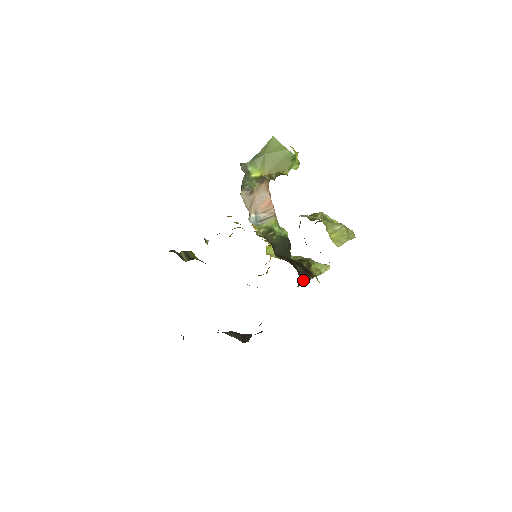
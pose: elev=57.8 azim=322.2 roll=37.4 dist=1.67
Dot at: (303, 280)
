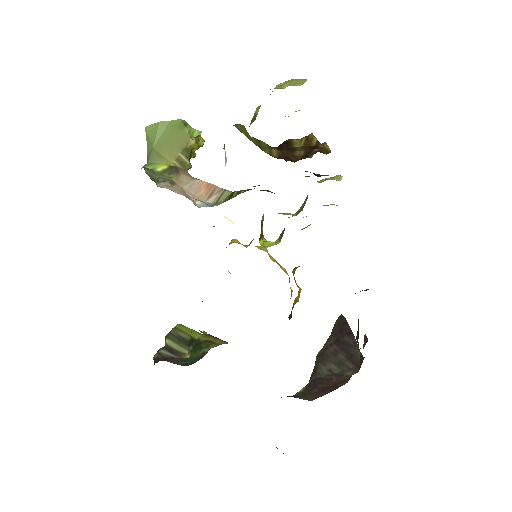
Dot at: occluded
